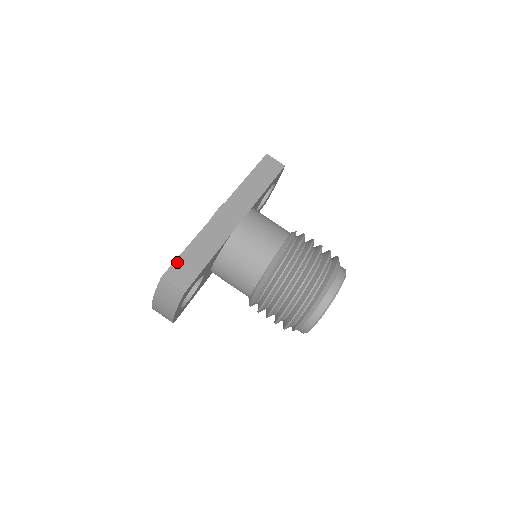
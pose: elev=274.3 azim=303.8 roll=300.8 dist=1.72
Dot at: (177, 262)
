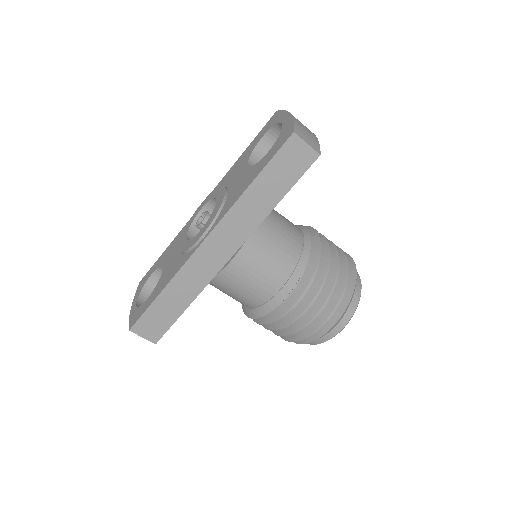
Dot at: (146, 314)
